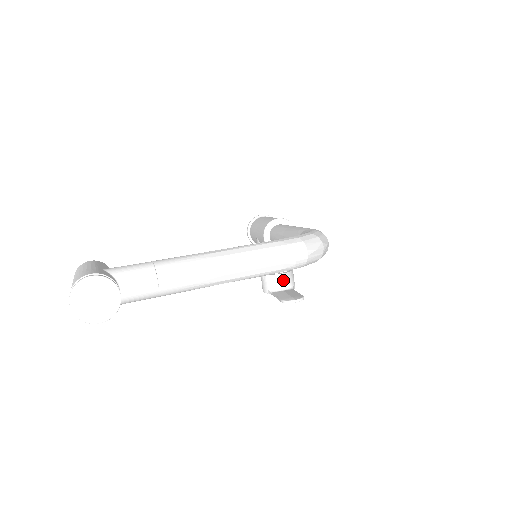
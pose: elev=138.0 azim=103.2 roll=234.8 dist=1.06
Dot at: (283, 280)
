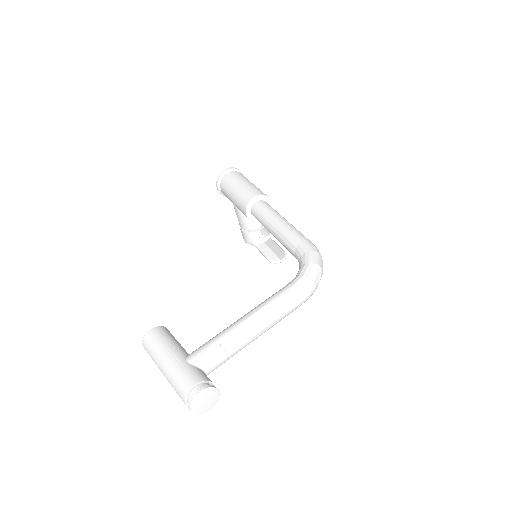
Dot at: (262, 234)
